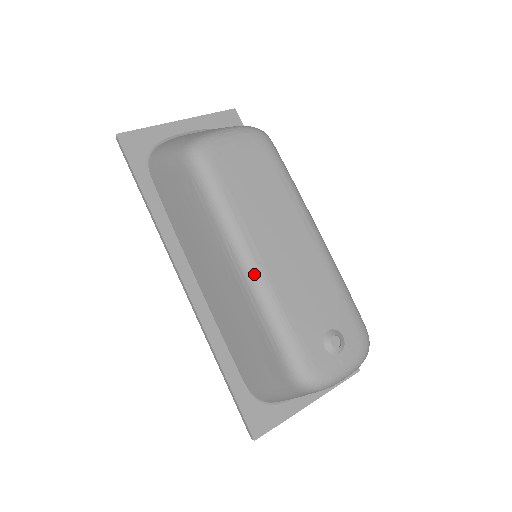
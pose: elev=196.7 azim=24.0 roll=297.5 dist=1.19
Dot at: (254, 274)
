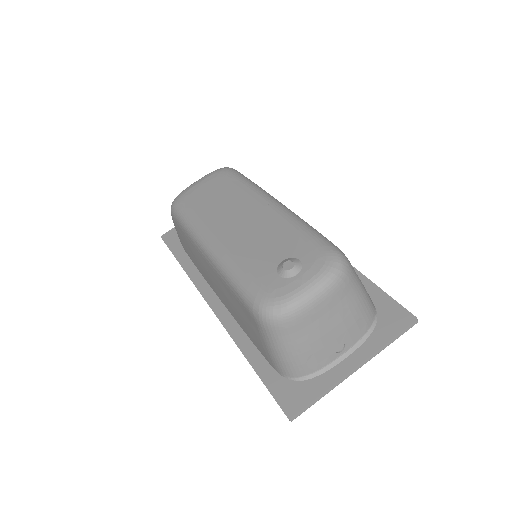
Dot at: (212, 251)
